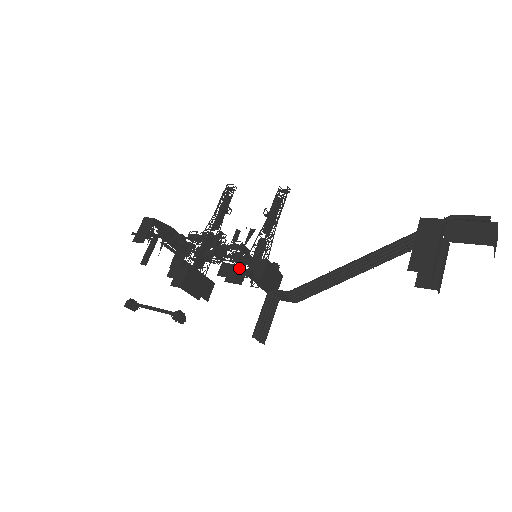
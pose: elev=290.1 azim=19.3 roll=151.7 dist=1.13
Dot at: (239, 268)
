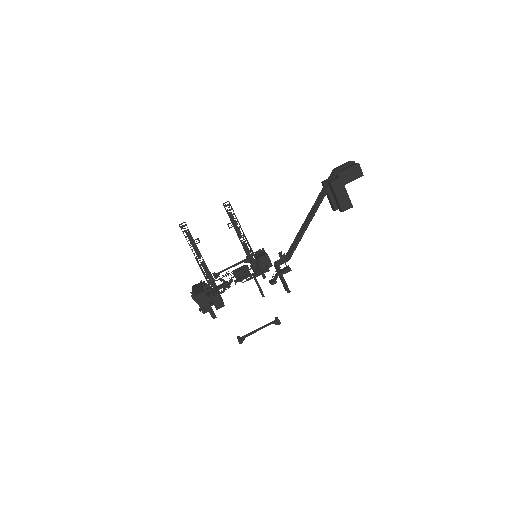
Dot at: occluded
